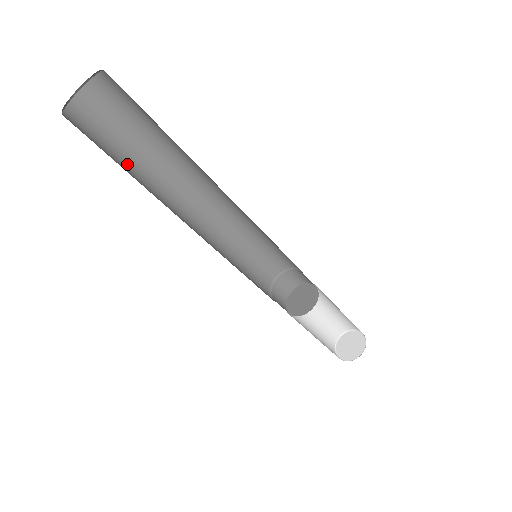
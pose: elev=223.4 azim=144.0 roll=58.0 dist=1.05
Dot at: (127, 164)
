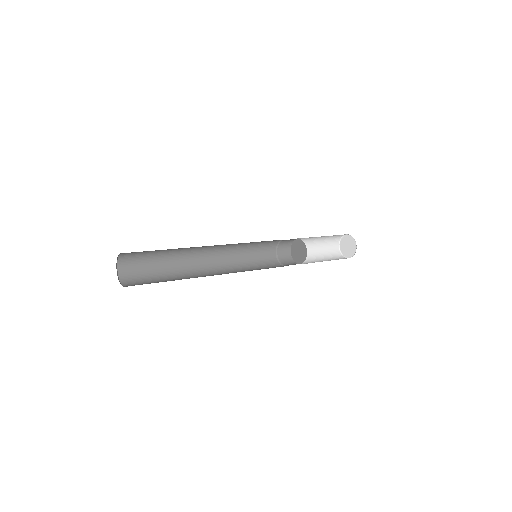
Dot at: (160, 261)
